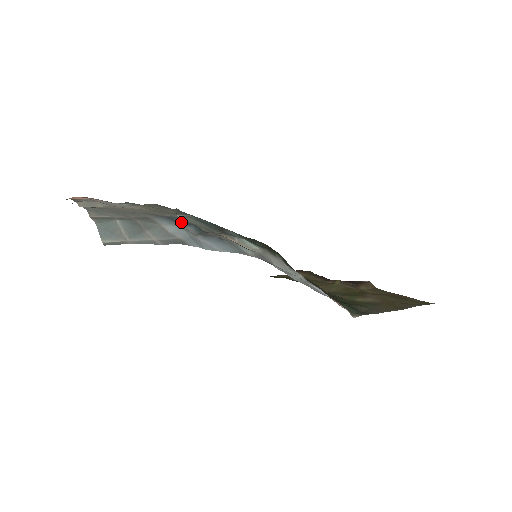
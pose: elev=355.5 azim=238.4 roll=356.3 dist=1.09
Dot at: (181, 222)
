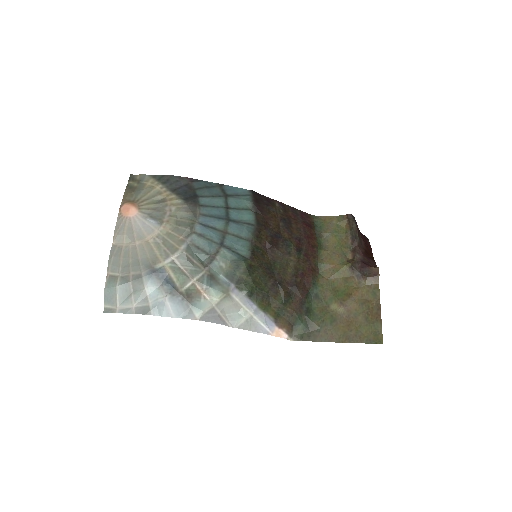
Dot at: (163, 278)
